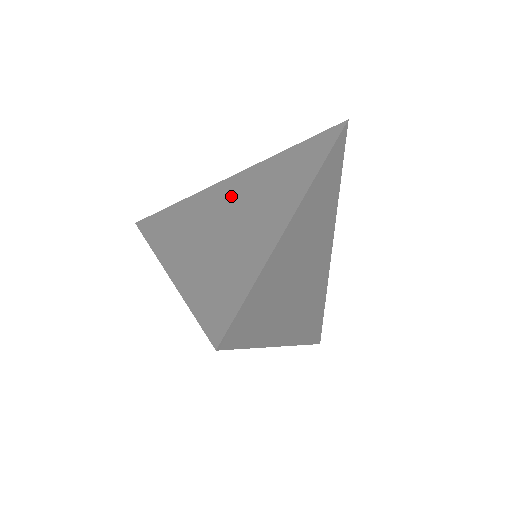
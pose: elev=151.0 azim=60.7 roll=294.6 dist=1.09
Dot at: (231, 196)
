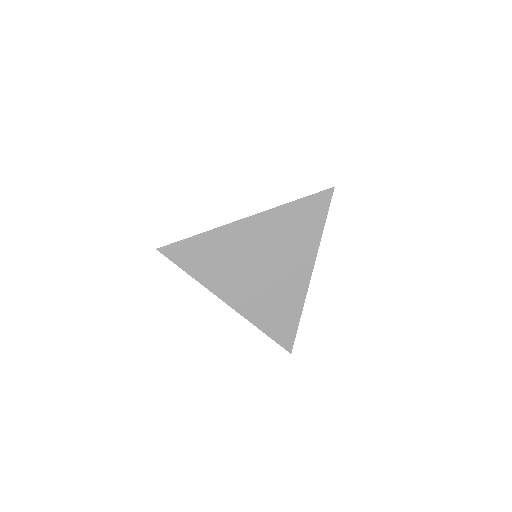
Dot at: occluded
